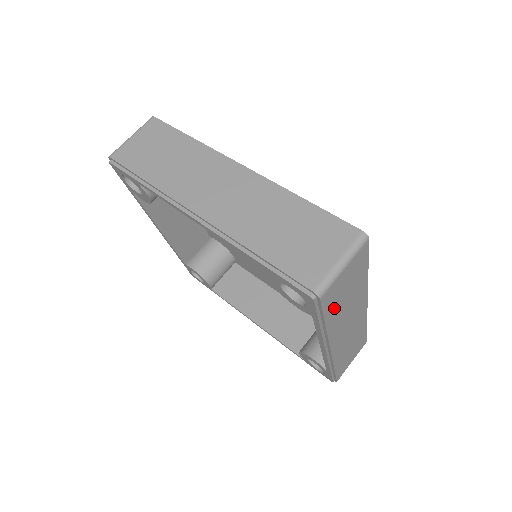
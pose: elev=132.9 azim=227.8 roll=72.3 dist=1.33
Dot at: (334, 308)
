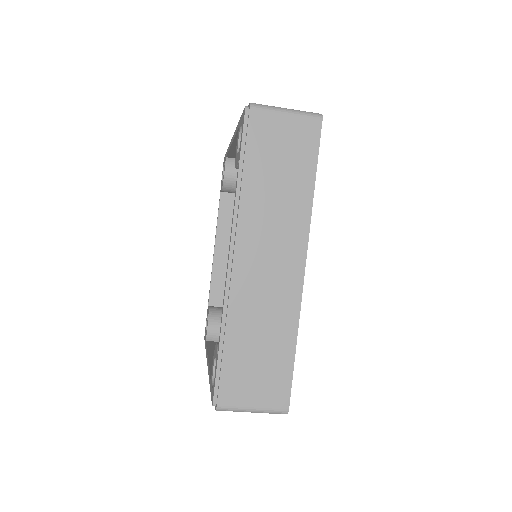
Dot at: occluded
